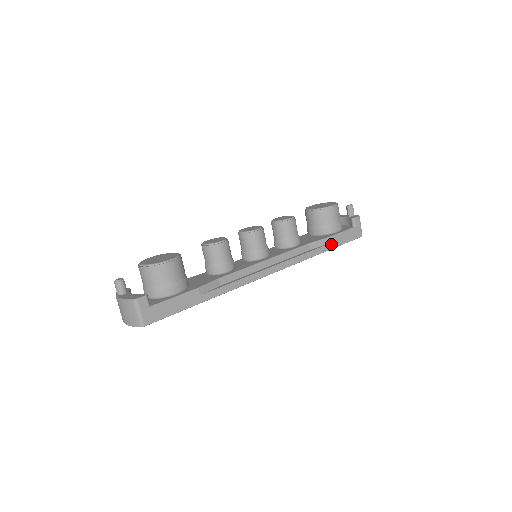
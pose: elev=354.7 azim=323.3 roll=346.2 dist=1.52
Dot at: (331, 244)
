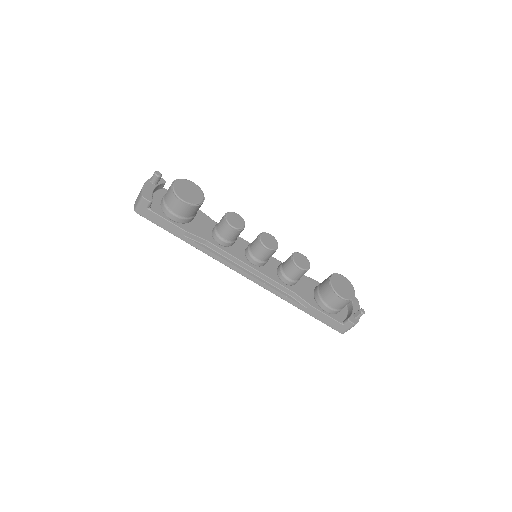
Dot at: (310, 311)
